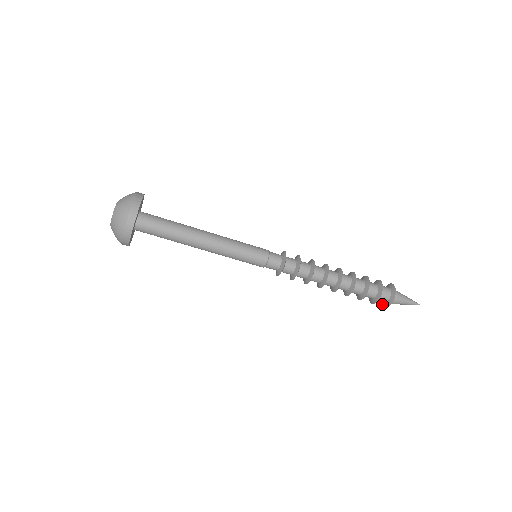
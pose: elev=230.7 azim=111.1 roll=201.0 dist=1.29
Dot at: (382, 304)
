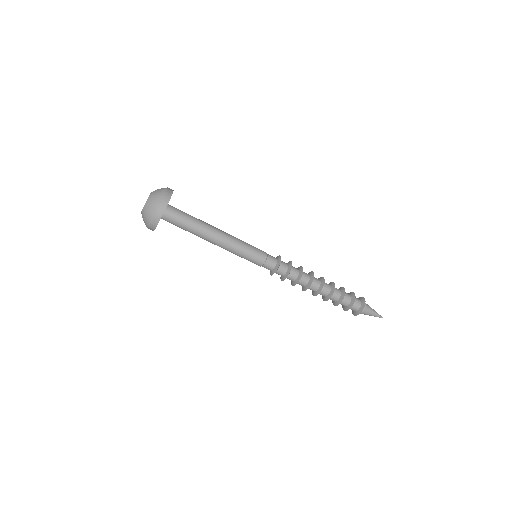
Dot at: (352, 311)
